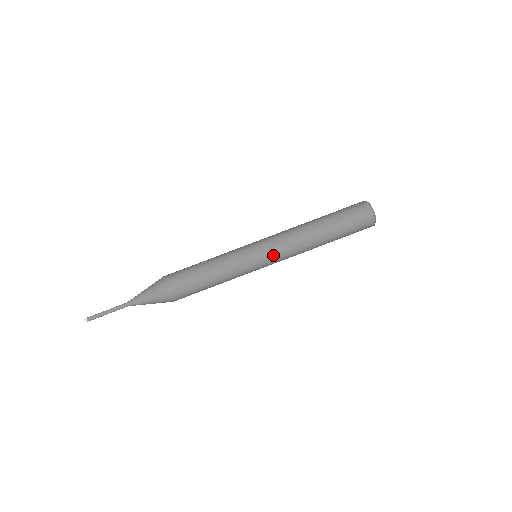
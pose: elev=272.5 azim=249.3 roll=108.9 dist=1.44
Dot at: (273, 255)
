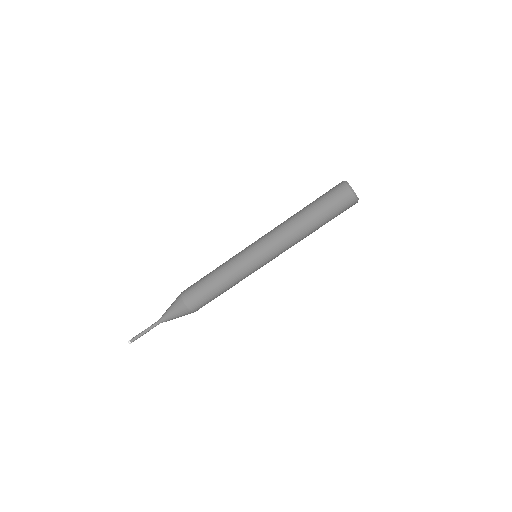
Dot at: (266, 249)
